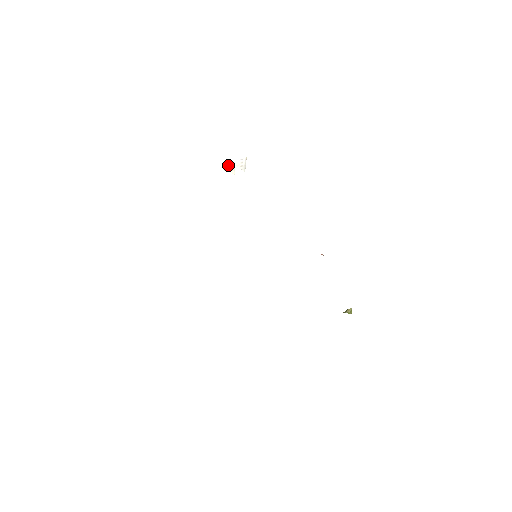
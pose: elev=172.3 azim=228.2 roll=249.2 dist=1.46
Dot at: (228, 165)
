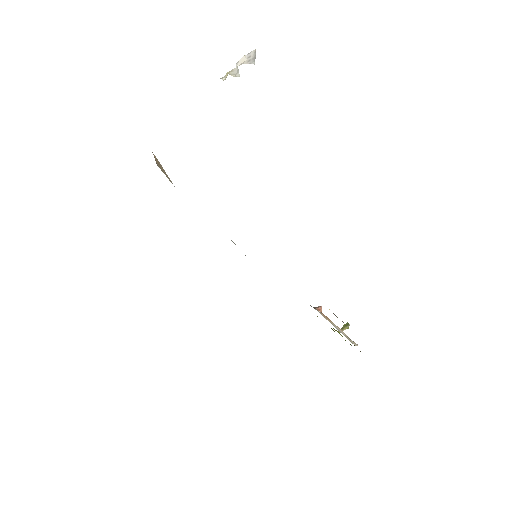
Dot at: (229, 71)
